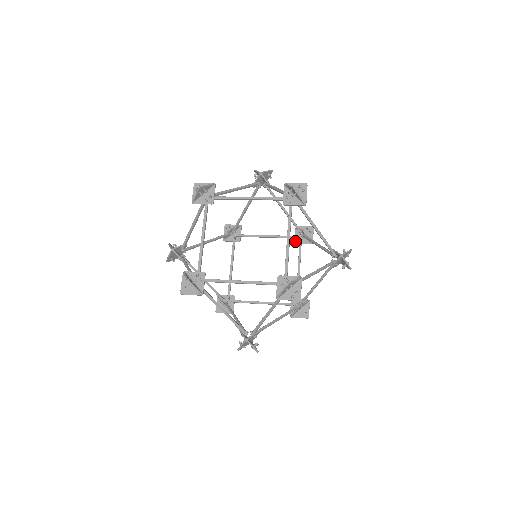
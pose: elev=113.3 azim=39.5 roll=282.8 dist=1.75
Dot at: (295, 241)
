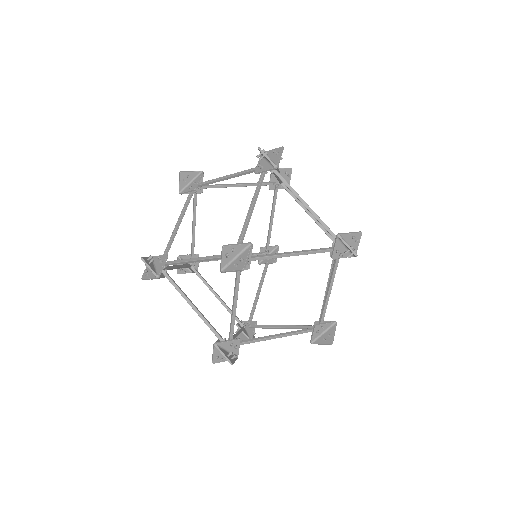
Dot at: (330, 254)
